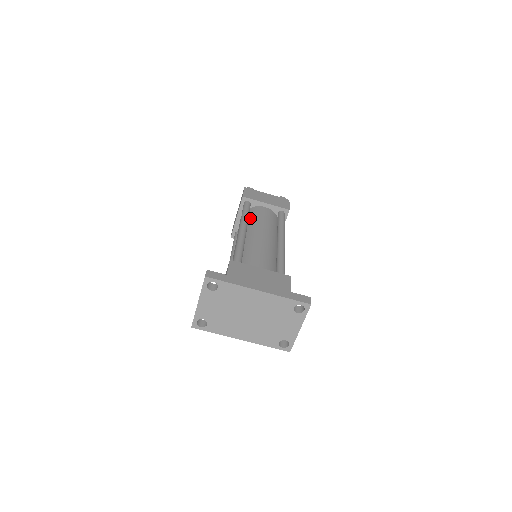
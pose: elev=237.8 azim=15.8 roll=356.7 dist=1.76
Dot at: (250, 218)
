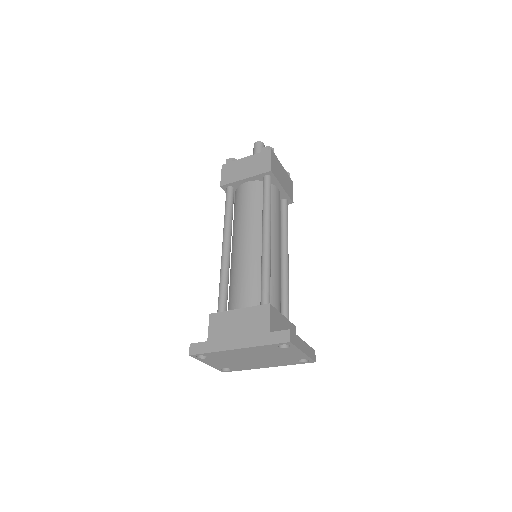
Dot at: (235, 212)
